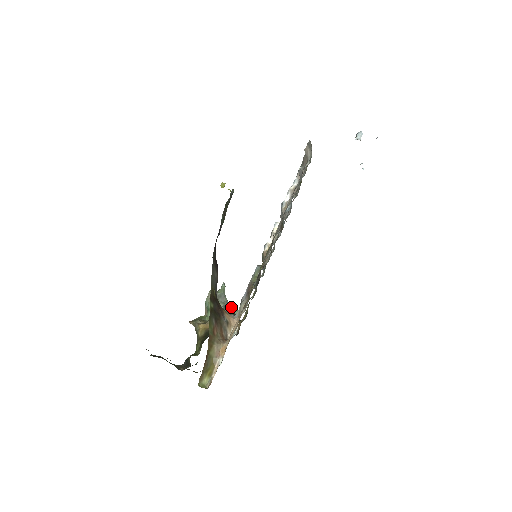
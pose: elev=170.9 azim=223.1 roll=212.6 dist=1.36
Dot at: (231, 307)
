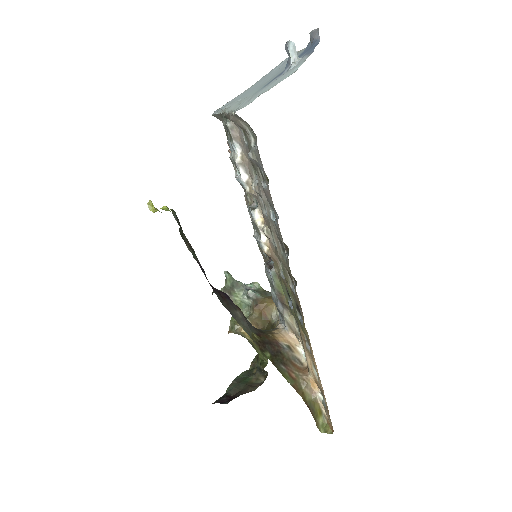
Dot at: (250, 286)
